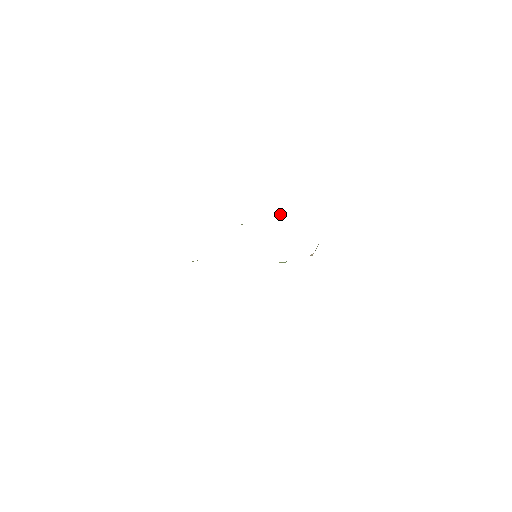
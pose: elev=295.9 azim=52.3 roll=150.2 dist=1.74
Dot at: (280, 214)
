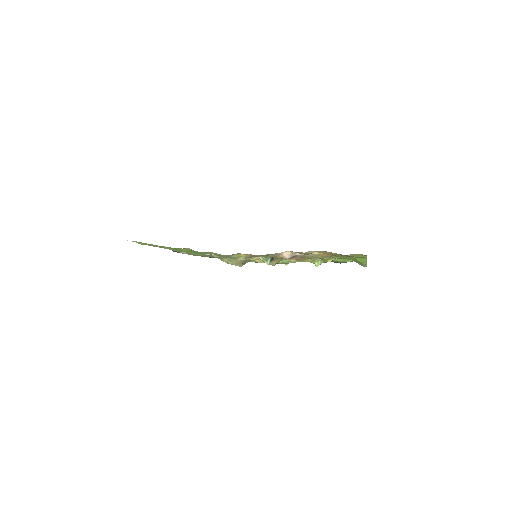
Dot at: (316, 263)
